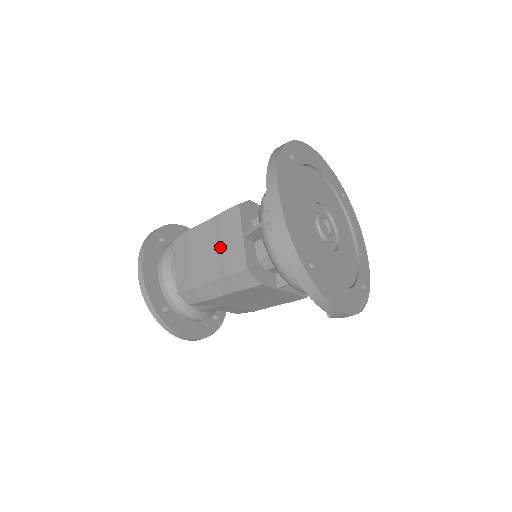
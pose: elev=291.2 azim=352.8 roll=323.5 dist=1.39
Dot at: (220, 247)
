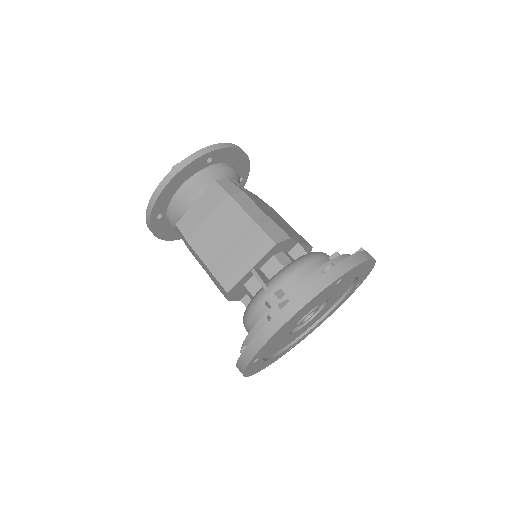
Dot at: (232, 249)
